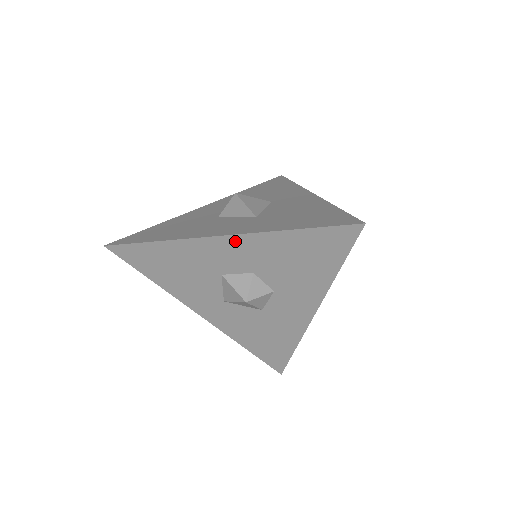
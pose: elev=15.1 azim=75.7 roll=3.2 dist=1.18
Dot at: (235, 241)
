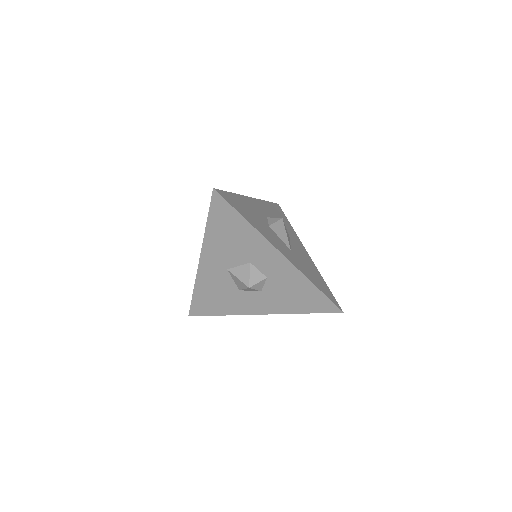
Dot at: (285, 262)
